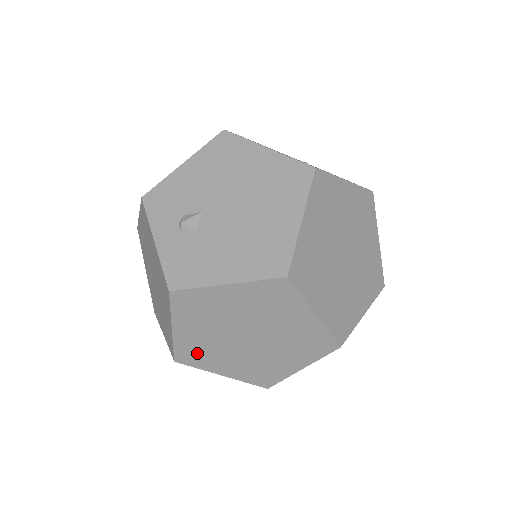
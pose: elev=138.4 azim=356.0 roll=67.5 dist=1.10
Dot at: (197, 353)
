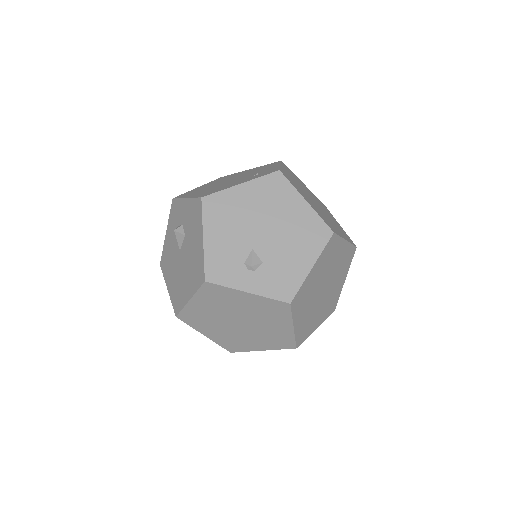
Dot at: (305, 328)
